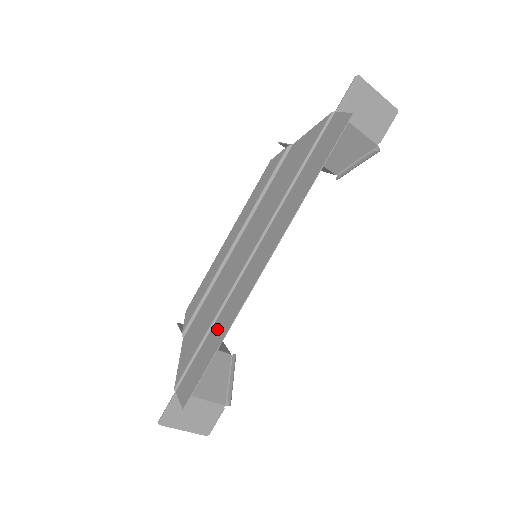
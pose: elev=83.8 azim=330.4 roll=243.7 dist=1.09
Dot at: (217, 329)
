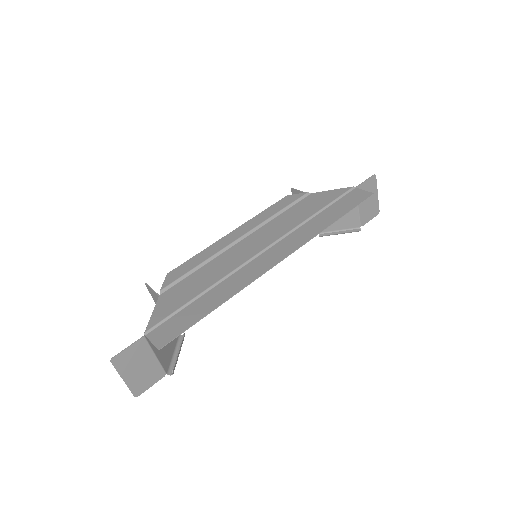
Dot at: (214, 294)
